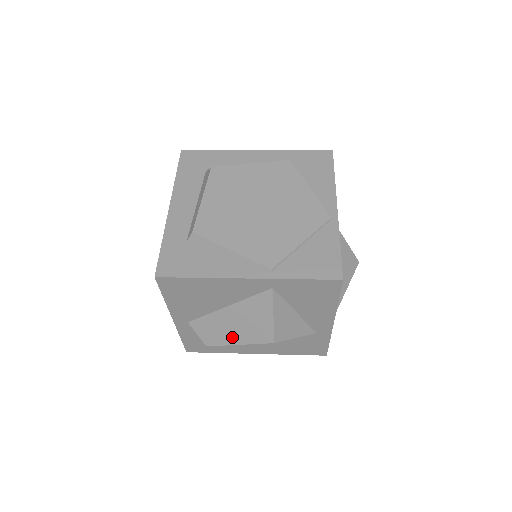
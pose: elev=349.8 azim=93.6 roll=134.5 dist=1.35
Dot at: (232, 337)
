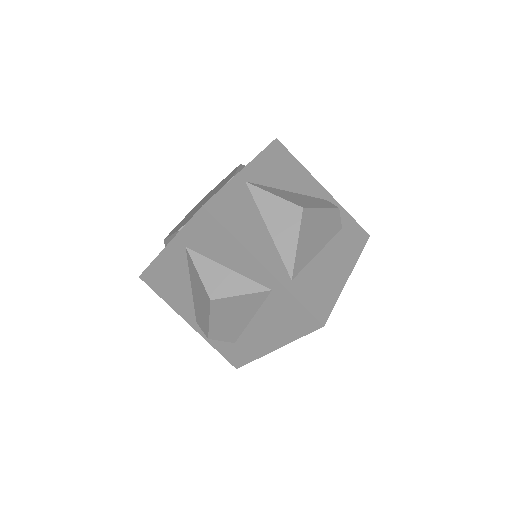
Dot at: (205, 316)
